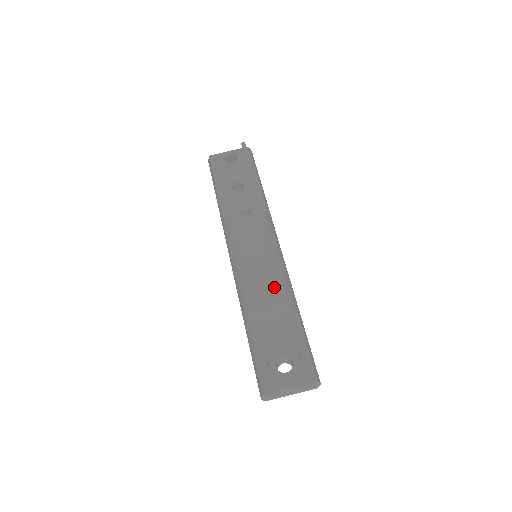
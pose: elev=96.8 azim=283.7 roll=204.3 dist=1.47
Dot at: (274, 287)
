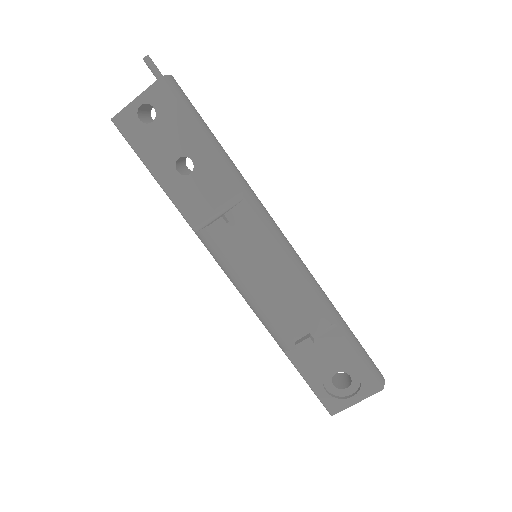
Dot at: (302, 318)
